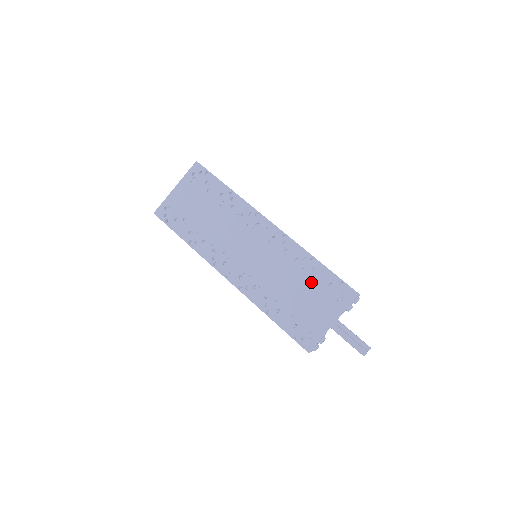
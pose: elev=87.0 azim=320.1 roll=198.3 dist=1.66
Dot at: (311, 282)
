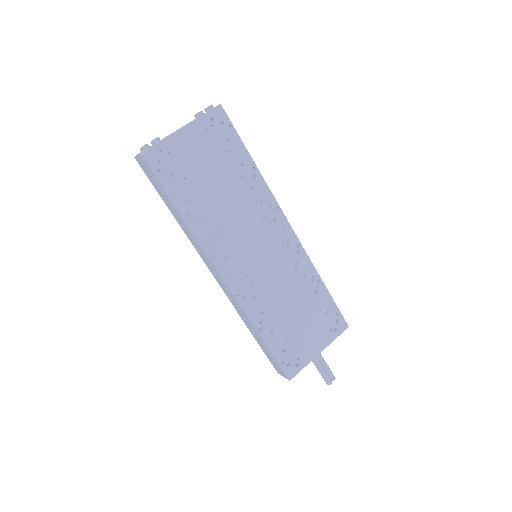
Dot at: (312, 305)
